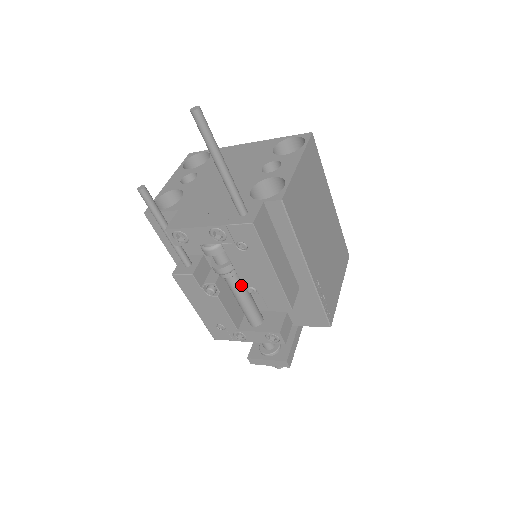
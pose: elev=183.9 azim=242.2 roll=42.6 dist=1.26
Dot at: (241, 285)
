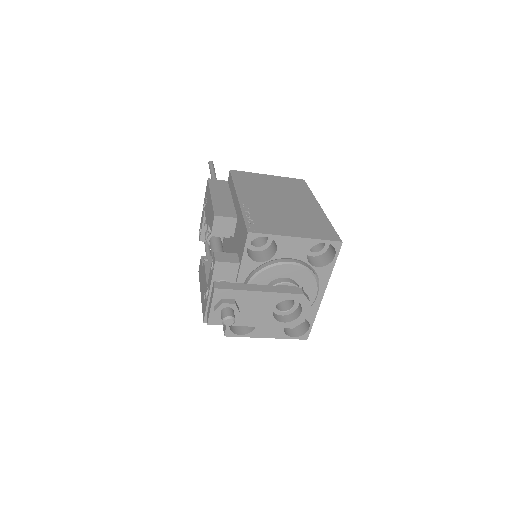
Dot at: (215, 243)
